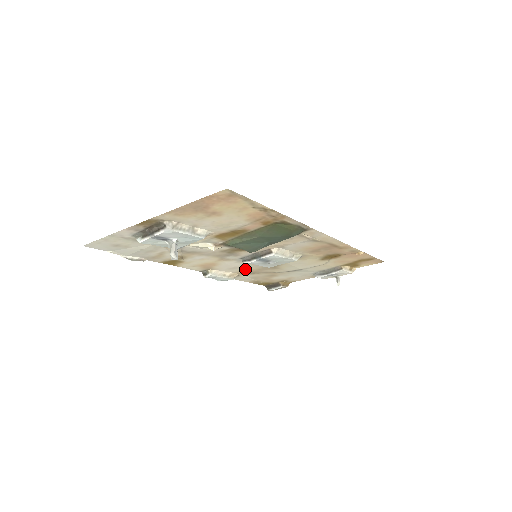
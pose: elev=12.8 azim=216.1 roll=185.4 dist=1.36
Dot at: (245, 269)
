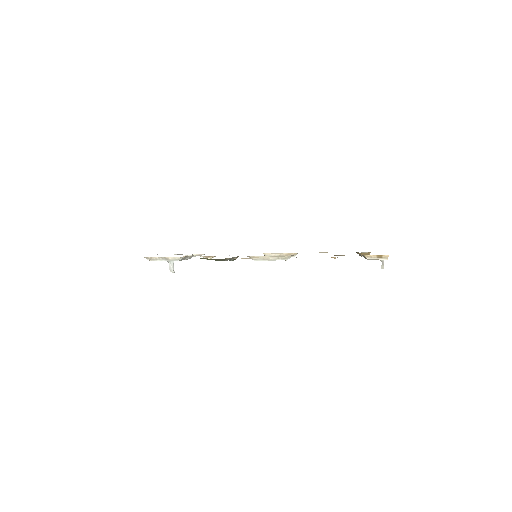
Dot at: occluded
